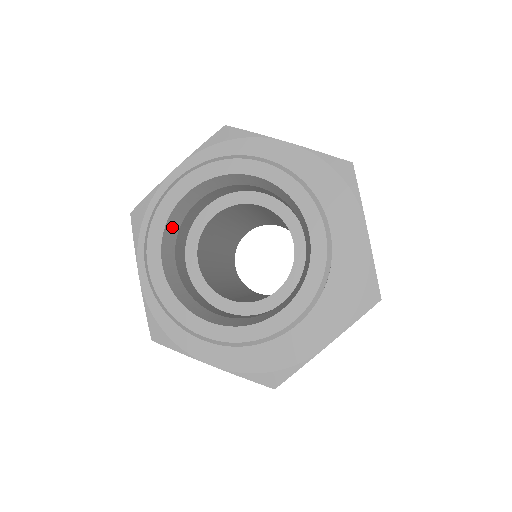
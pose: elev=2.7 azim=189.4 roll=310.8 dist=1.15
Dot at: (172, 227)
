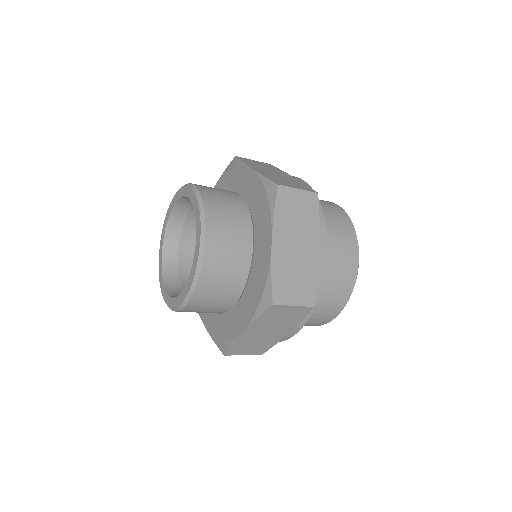
Dot at: (170, 273)
